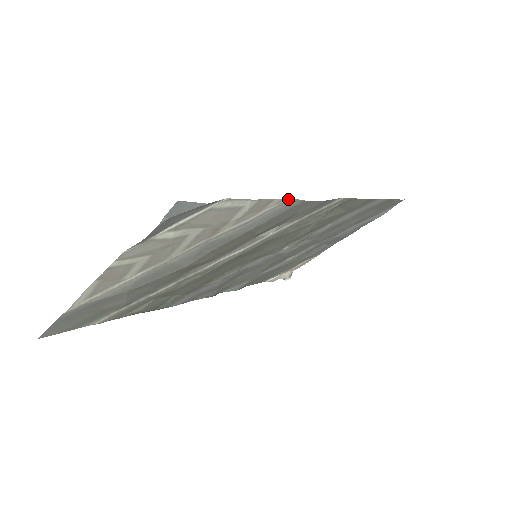
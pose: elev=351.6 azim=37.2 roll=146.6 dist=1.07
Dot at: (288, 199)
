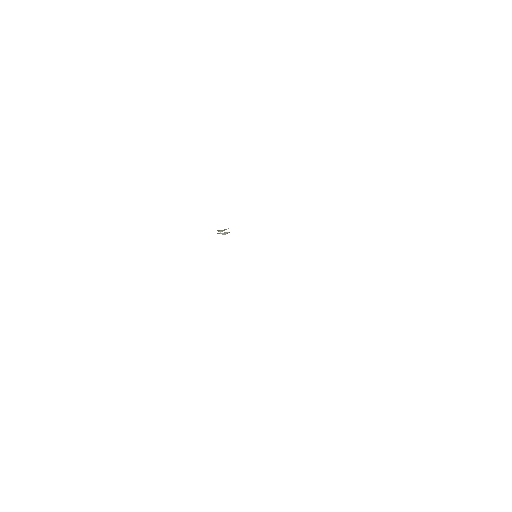
Dot at: occluded
